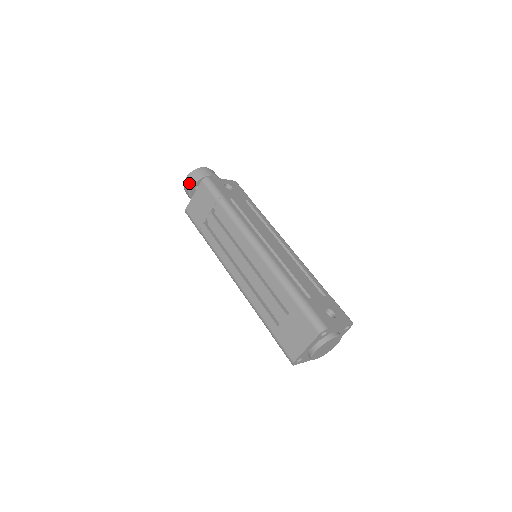
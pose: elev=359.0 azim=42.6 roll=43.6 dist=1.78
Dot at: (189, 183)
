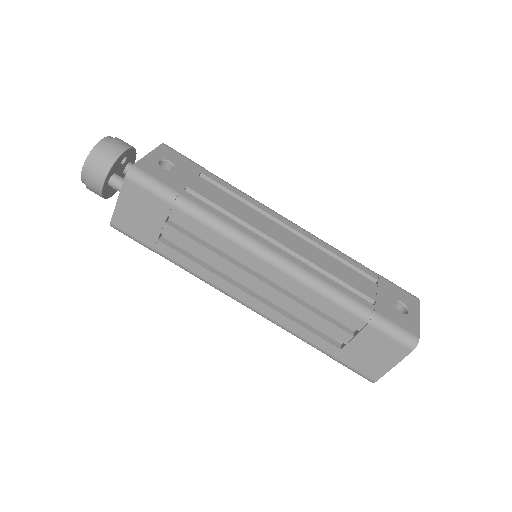
Dot at: (94, 179)
